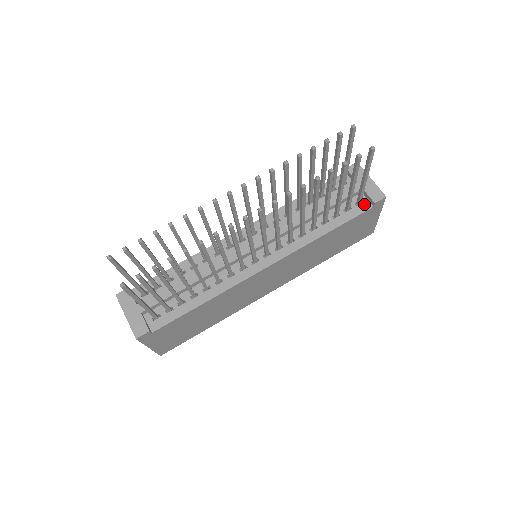
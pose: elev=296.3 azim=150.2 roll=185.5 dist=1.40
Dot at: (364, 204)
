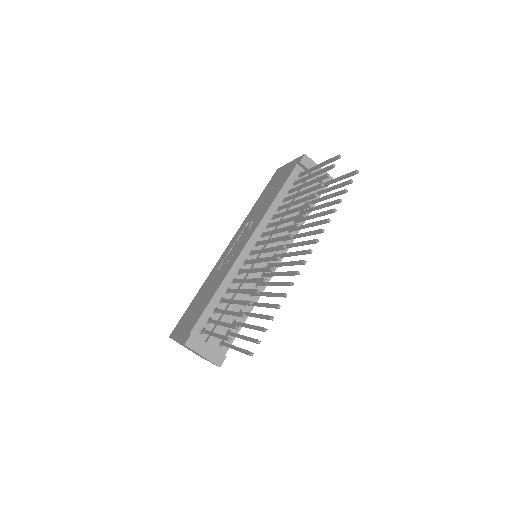
Dot at: occluded
